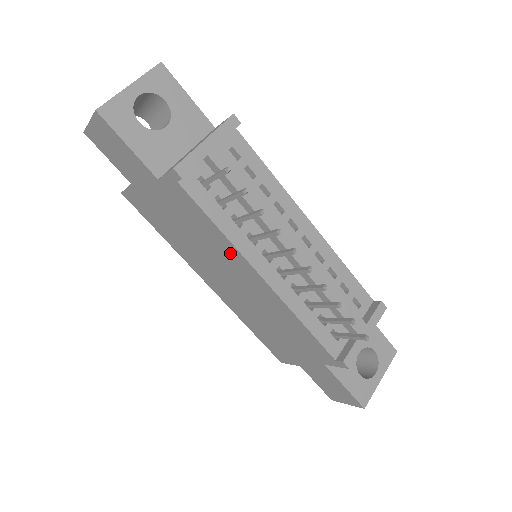
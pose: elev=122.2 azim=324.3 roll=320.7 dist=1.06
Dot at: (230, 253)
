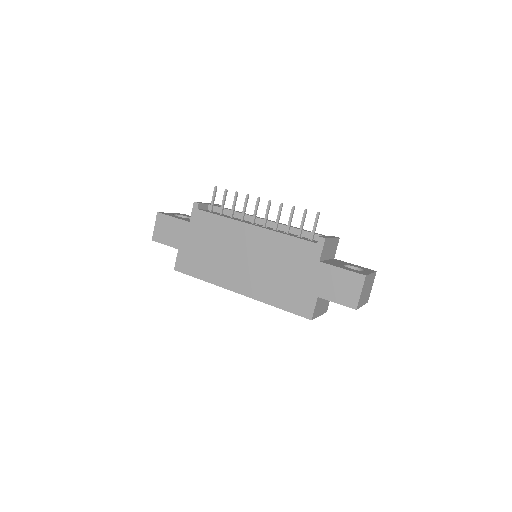
Dot at: (234, 229)
